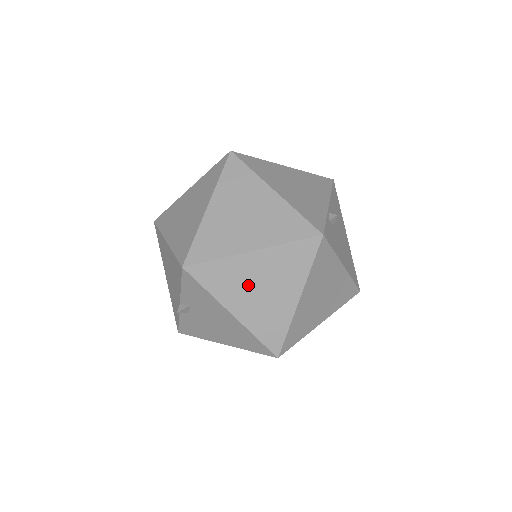
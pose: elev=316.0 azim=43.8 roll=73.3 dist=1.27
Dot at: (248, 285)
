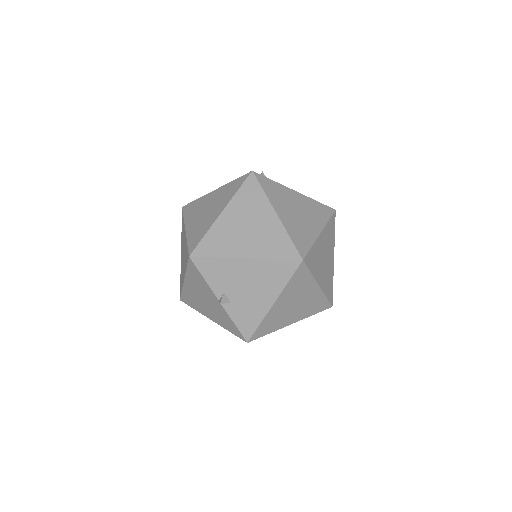
Dot at: (237, 233)
